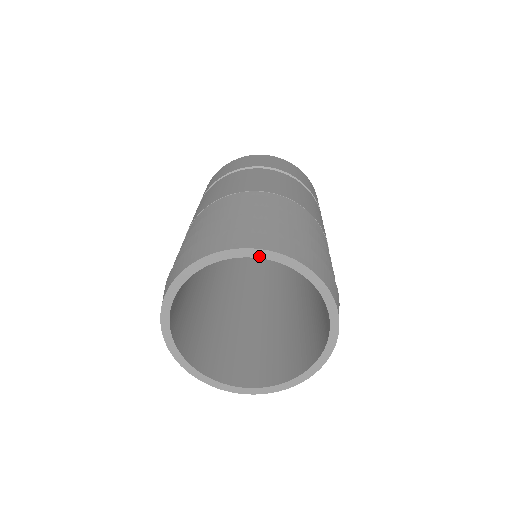
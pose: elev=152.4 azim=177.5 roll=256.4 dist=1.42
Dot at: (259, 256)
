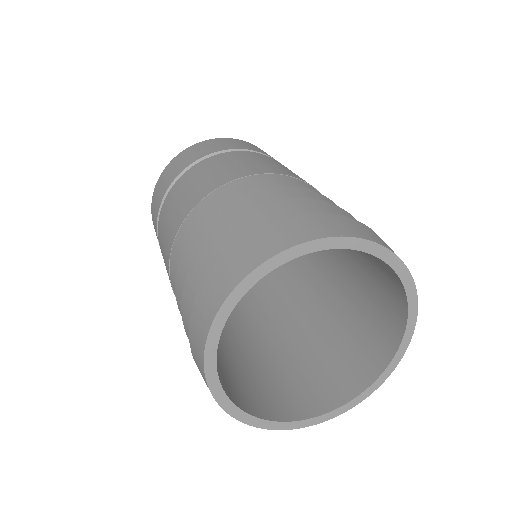
Dot at: (325, 247)
